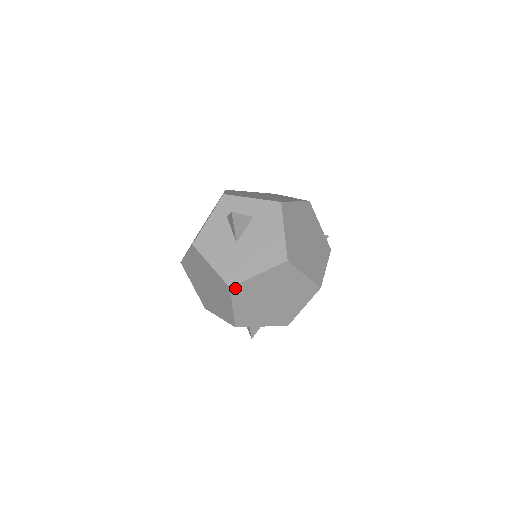
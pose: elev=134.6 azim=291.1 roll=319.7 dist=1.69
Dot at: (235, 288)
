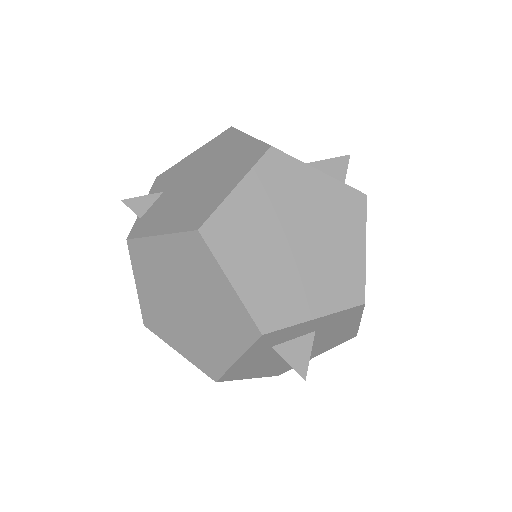
Dot at: occluded
